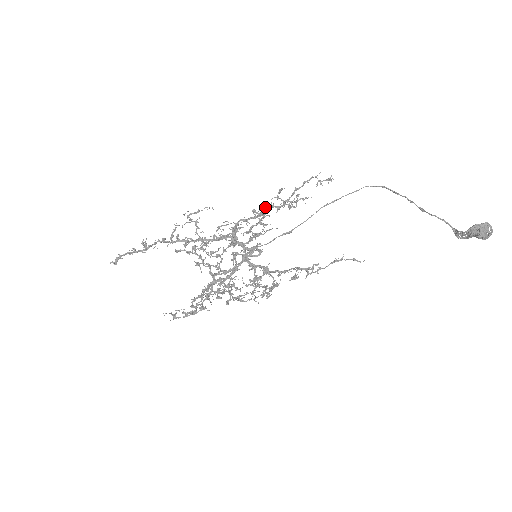
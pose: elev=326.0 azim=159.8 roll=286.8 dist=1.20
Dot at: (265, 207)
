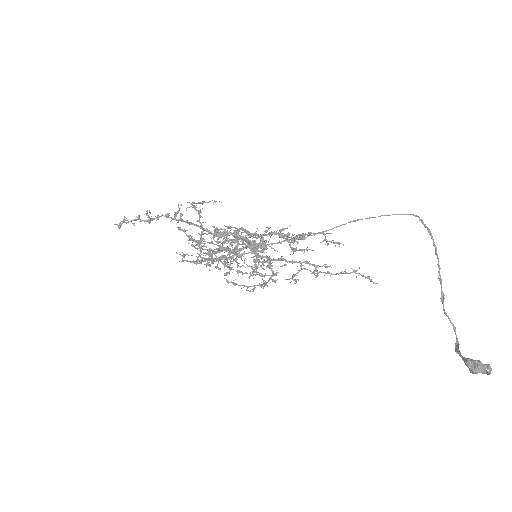
Dot at: (270, 227)
